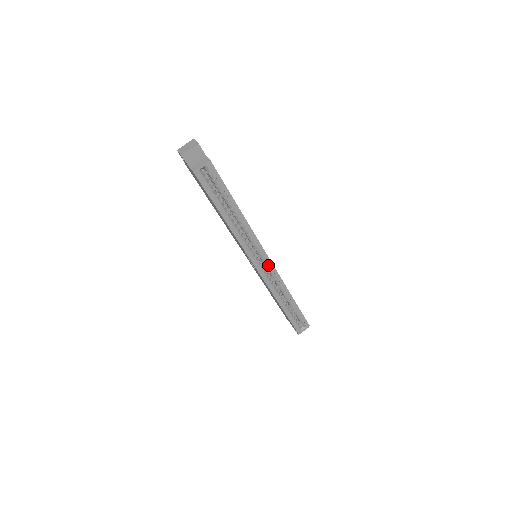
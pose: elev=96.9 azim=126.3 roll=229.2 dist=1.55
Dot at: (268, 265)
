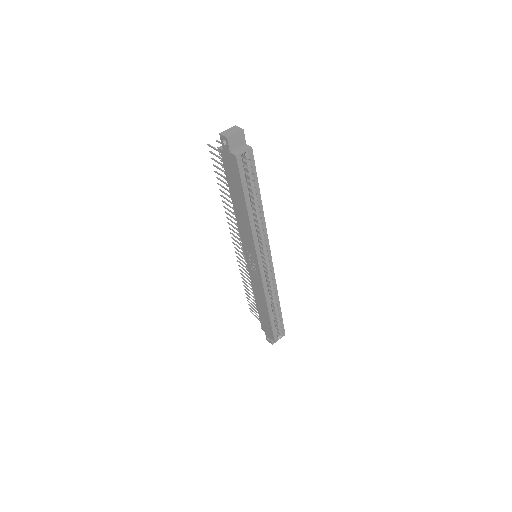
Dot at: (269, 265)
